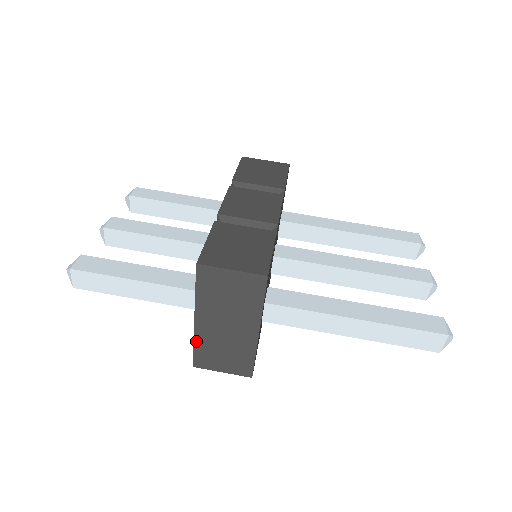
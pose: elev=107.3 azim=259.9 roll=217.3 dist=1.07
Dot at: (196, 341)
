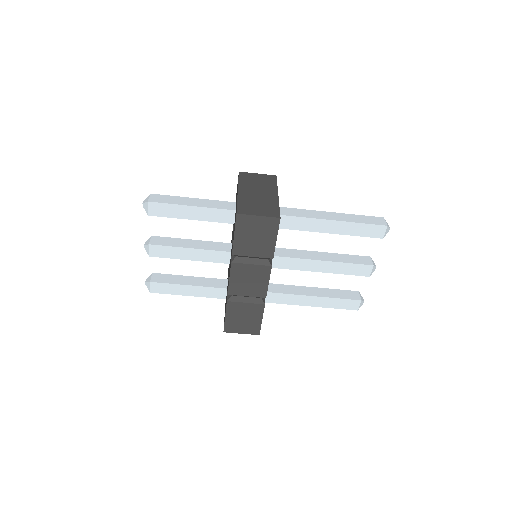
Dot at: occluded
